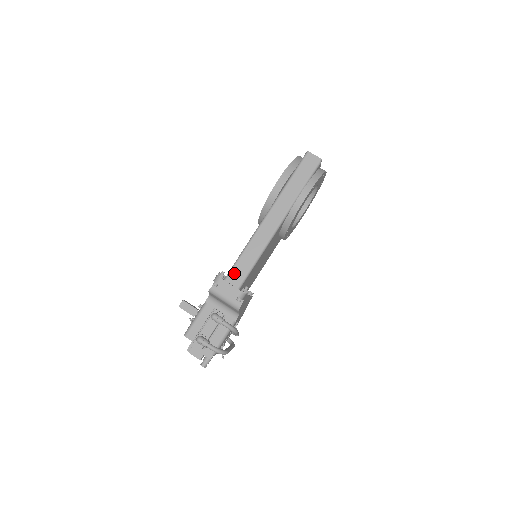
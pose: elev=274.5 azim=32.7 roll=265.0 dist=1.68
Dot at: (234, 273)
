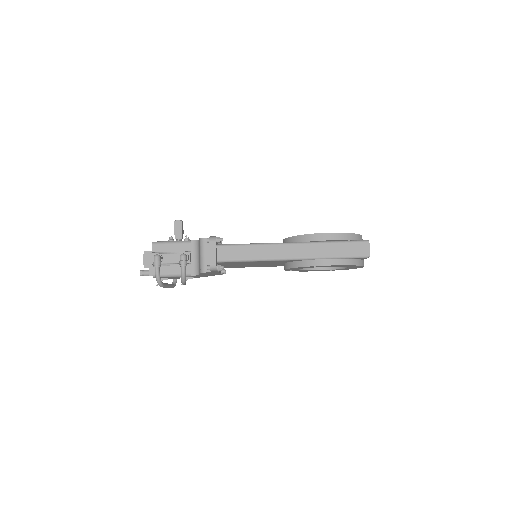
Dot at: (227, 249)
